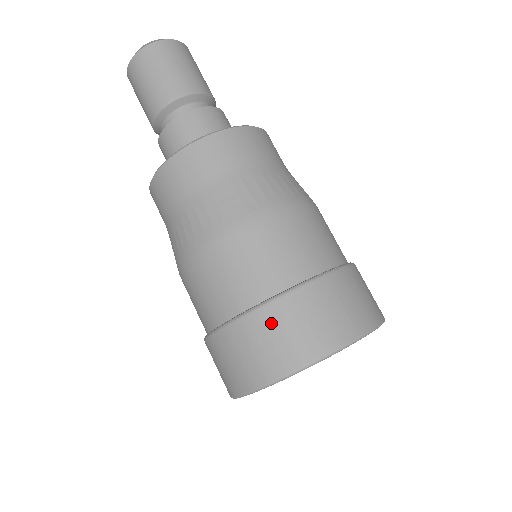
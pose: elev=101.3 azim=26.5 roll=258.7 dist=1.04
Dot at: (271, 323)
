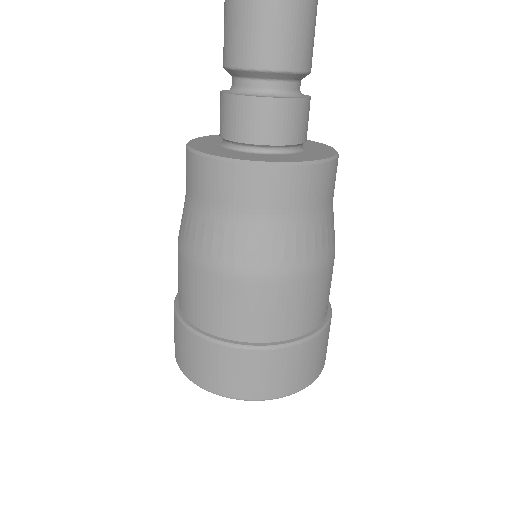
Dot at: (203, 352)
